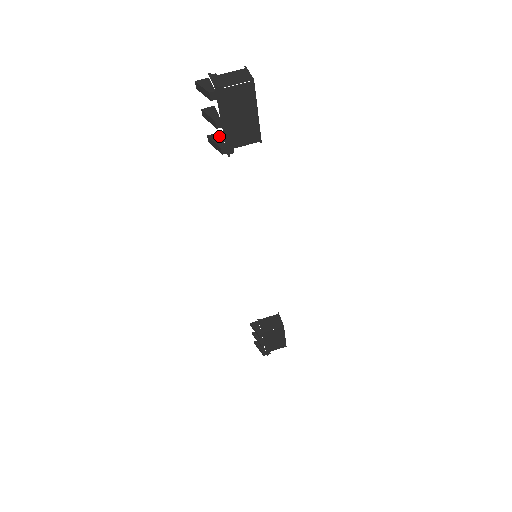
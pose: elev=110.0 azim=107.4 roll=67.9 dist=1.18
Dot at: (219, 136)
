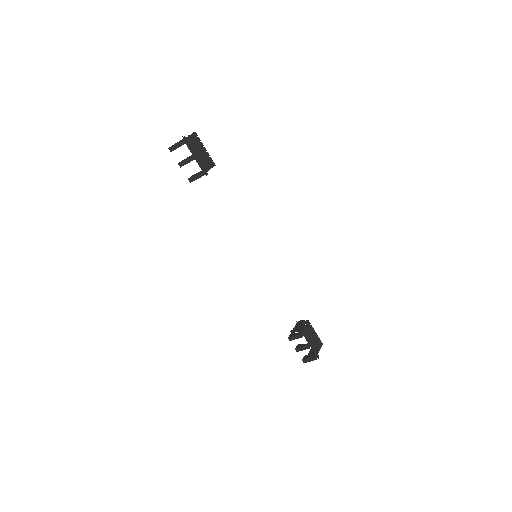
Dot at: (194, 175)
